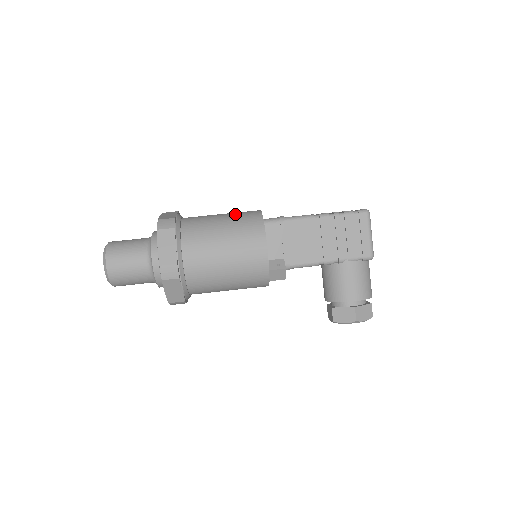
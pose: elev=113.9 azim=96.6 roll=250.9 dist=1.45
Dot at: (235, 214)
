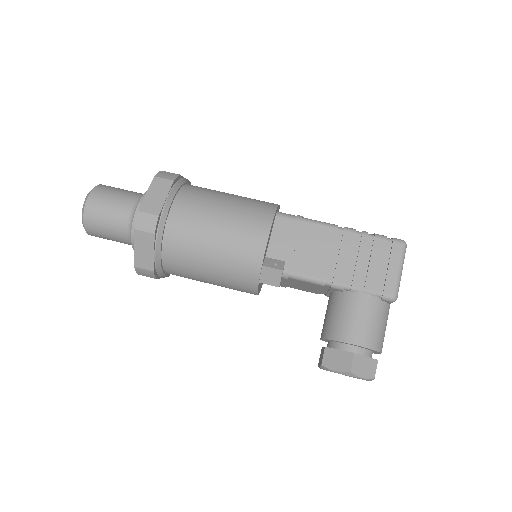
Dot at: occluded
